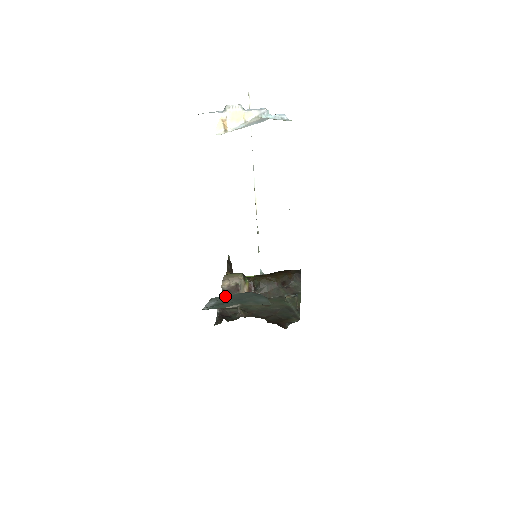
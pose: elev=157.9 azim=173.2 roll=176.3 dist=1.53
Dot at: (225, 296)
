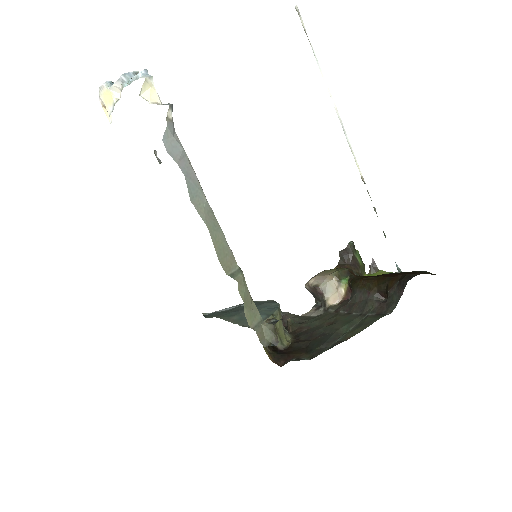
Dot at: (254, 302)
